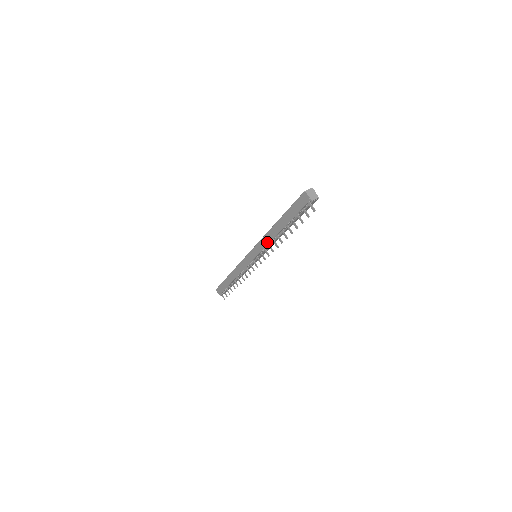
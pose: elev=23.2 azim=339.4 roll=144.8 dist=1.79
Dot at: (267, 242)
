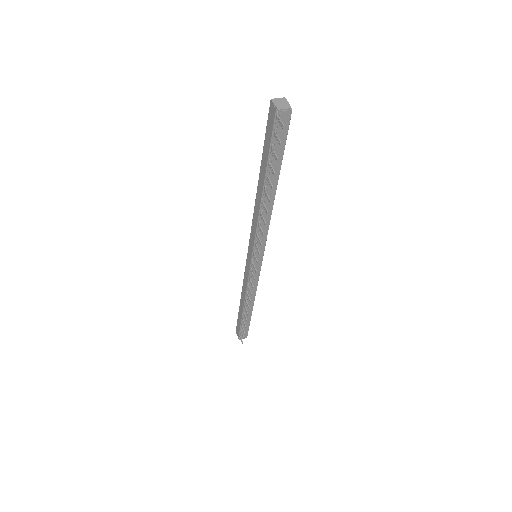
Dot at: (256, 220)
